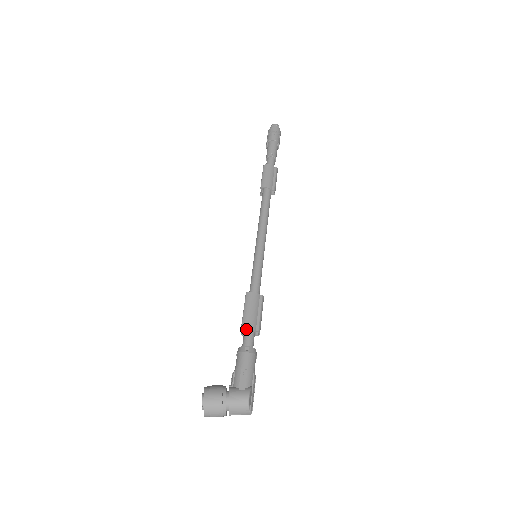
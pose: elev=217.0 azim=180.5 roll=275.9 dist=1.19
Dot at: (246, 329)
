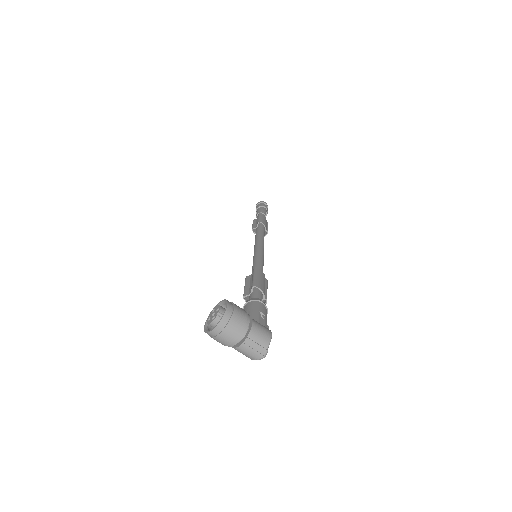
Dot at: (256, 291)
